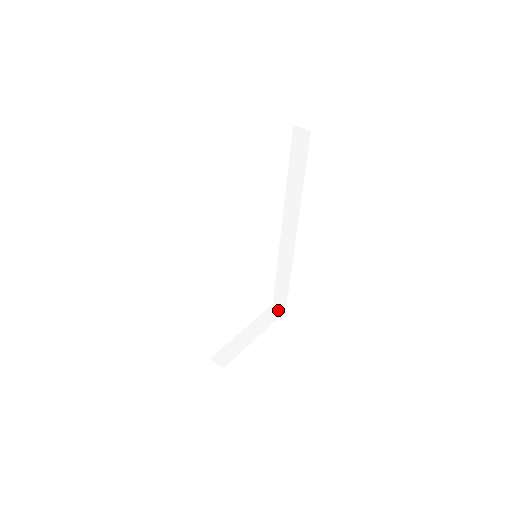
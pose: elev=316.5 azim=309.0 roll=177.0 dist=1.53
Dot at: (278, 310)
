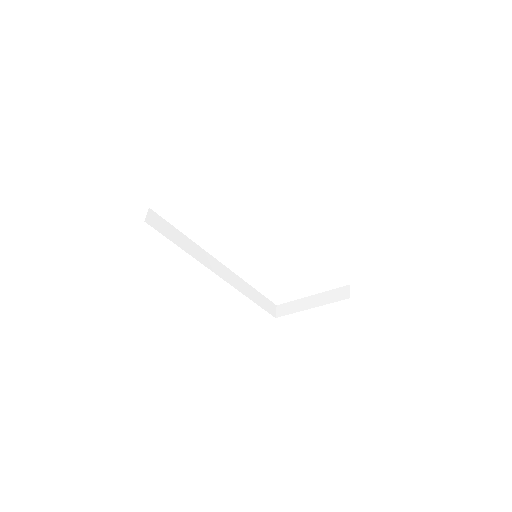
Dot at: (346, 293)
